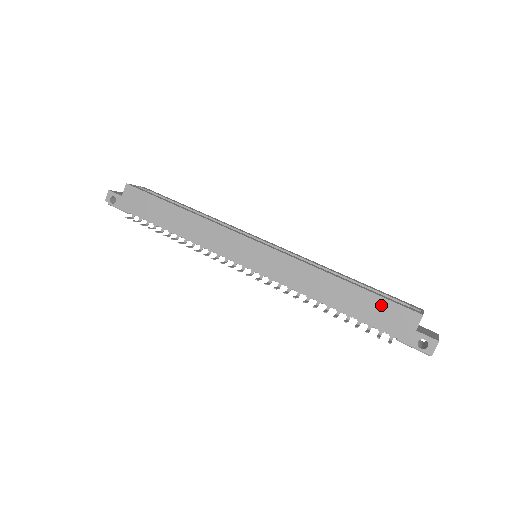
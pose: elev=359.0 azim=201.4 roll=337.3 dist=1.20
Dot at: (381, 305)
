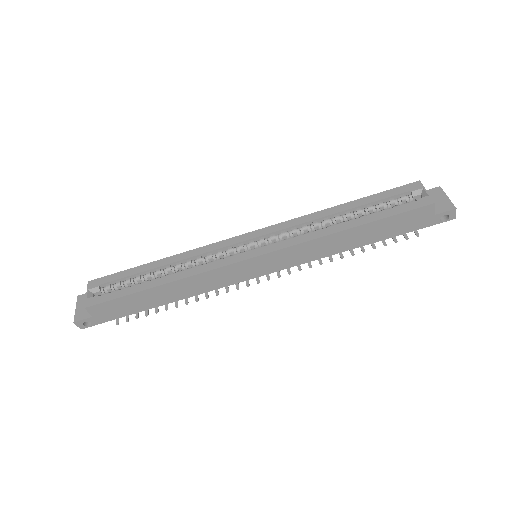
Dot at: (397, 220)
